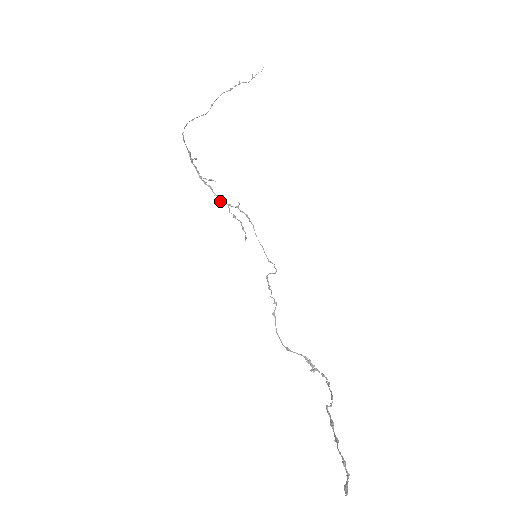
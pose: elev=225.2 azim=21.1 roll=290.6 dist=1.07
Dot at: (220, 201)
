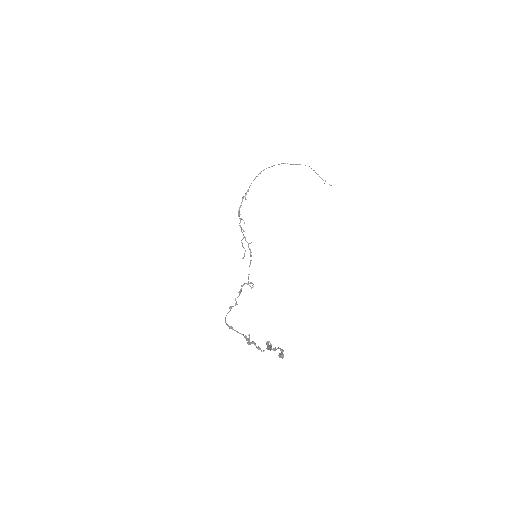
Dot at: (241, 230)
